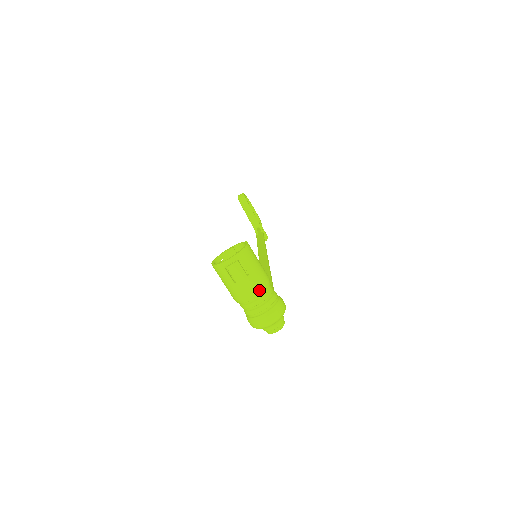
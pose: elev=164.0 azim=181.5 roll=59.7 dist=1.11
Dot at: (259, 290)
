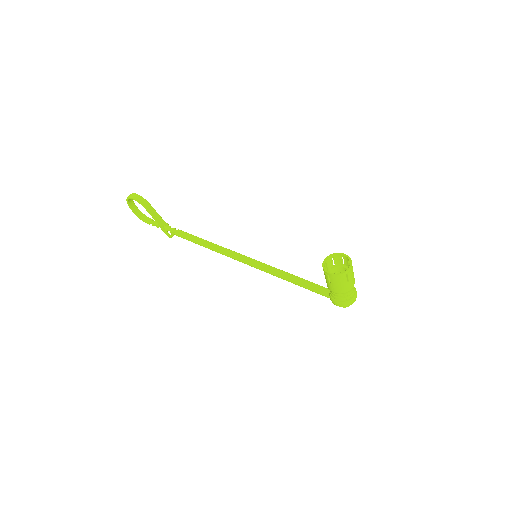
Dot at: occluded
